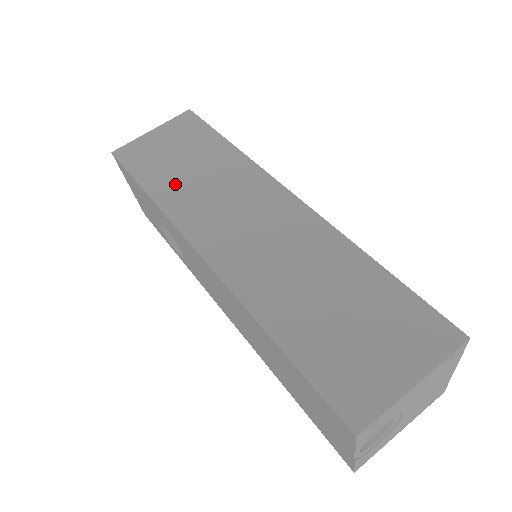
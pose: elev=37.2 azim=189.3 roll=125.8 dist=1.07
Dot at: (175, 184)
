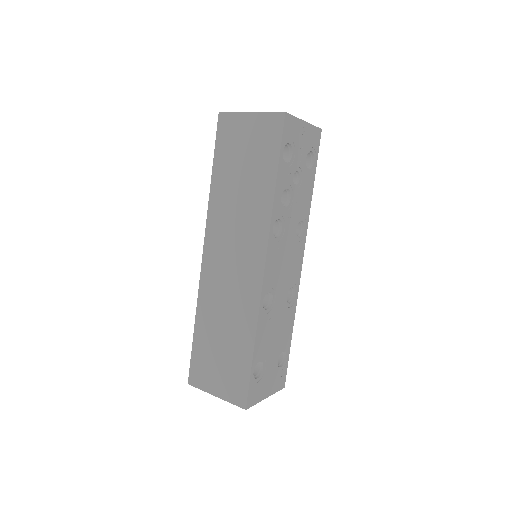
Dot at: (226, 188)
